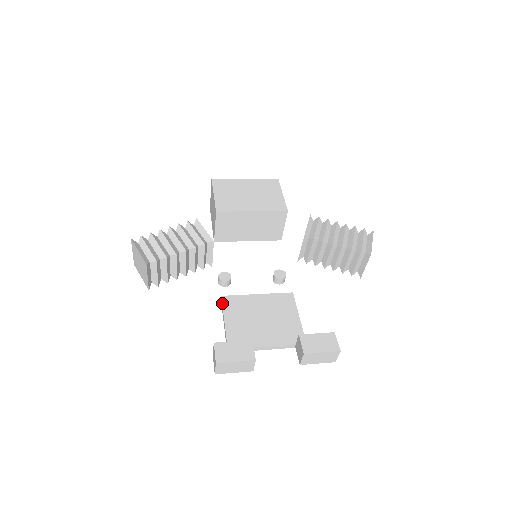
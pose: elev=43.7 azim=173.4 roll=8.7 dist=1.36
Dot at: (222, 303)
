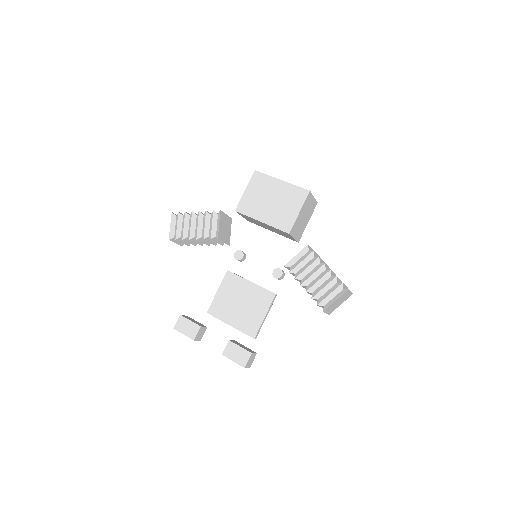
Dot at: (224, 276)
